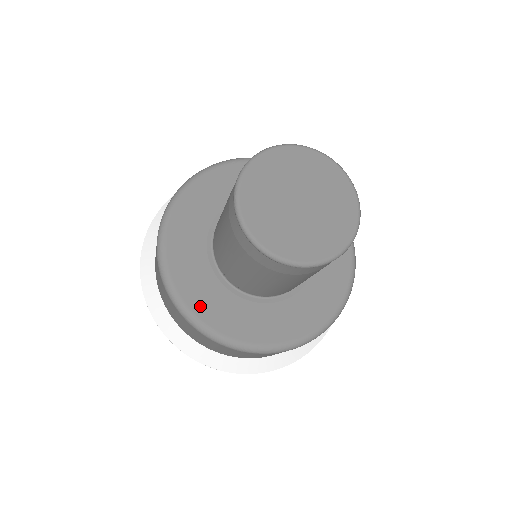
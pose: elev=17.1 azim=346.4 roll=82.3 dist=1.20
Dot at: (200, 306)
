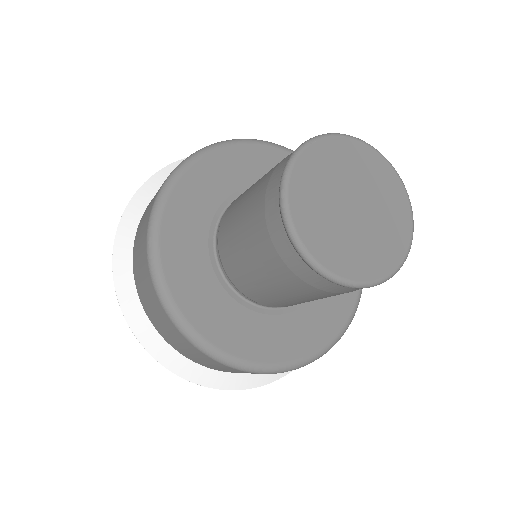
Dot at: (214, 331)
